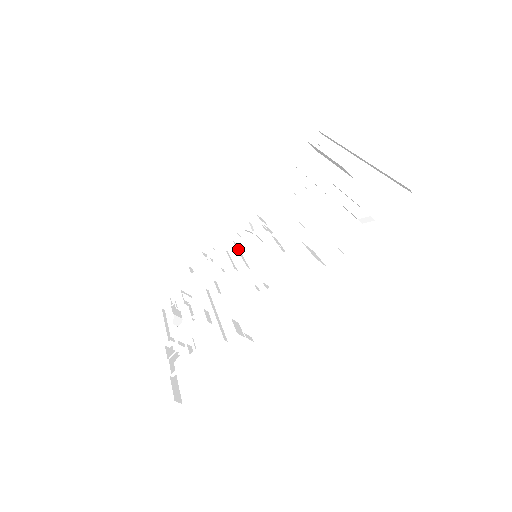
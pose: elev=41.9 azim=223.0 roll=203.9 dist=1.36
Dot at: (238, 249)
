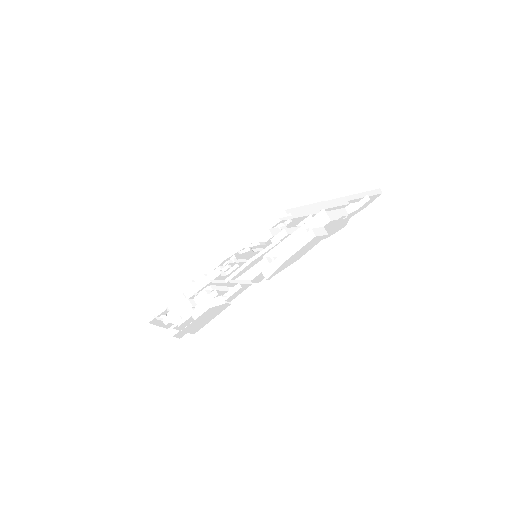
Dot at: (236, 259)
